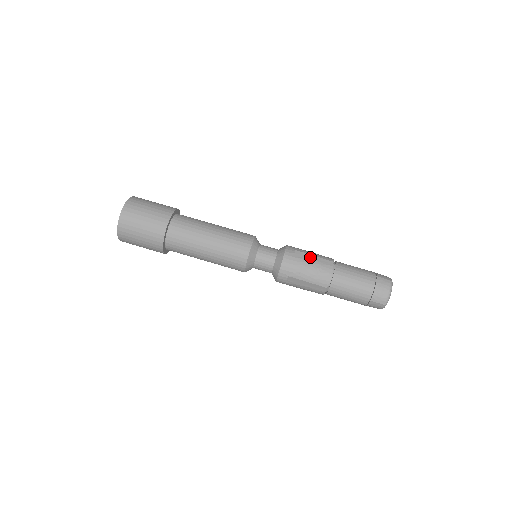
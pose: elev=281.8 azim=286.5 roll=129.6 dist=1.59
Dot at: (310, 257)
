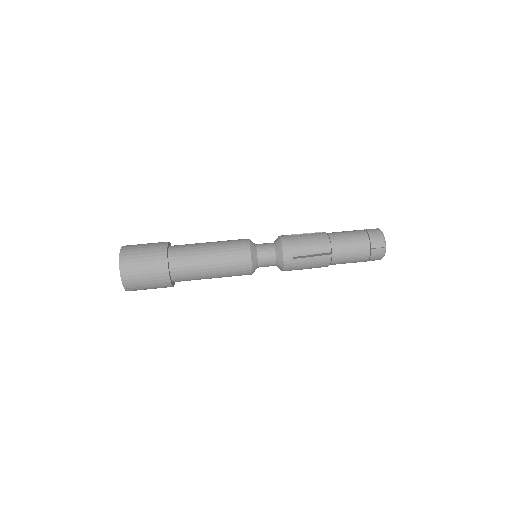
Dot at: occluded
